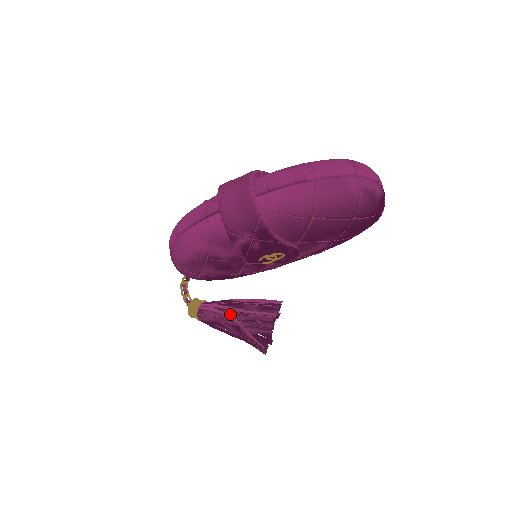
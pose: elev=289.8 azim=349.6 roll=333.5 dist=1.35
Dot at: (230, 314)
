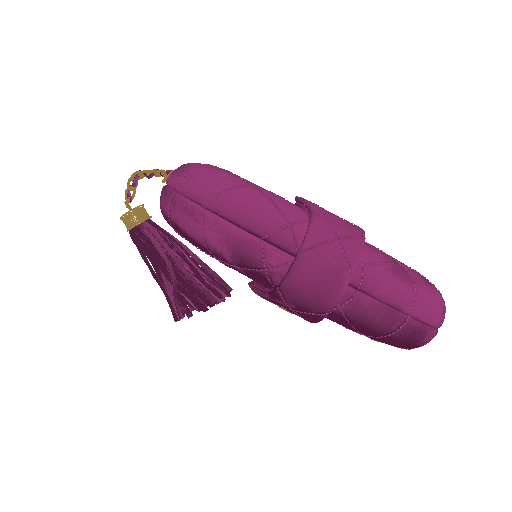
Dot at: (172, 266)
